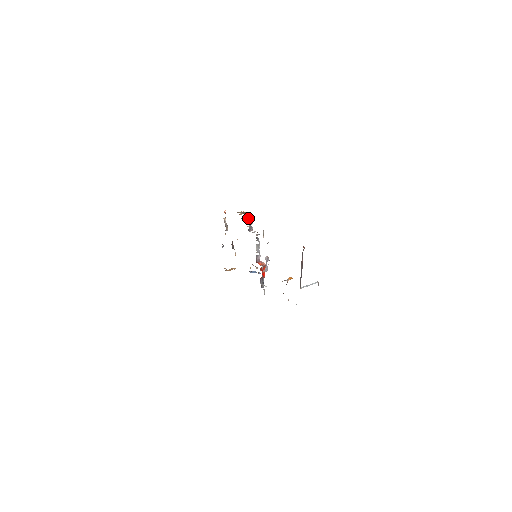
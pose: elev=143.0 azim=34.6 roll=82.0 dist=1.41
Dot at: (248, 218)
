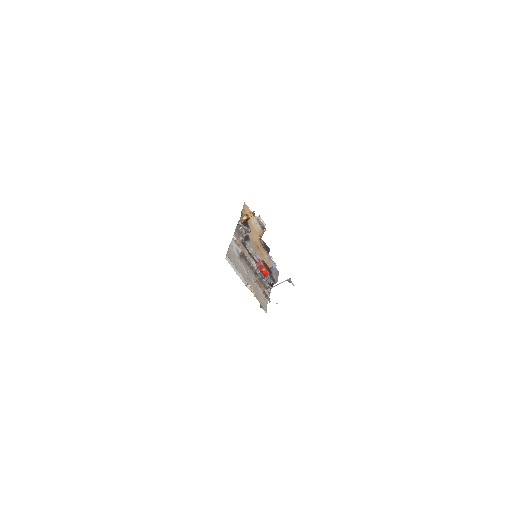
Dot at: (238, 223)
